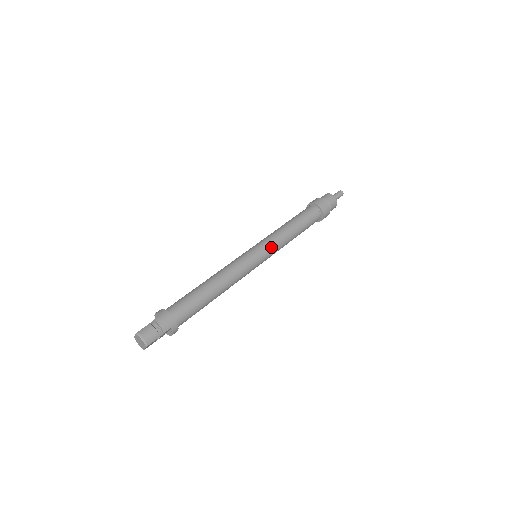
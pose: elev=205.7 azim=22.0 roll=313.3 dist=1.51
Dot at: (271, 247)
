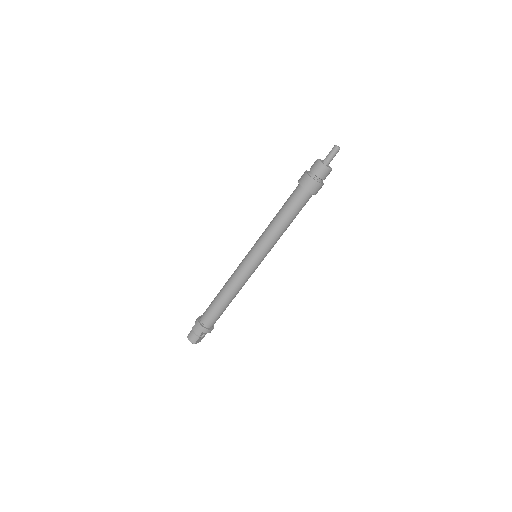
Dot at: (261, 248)
